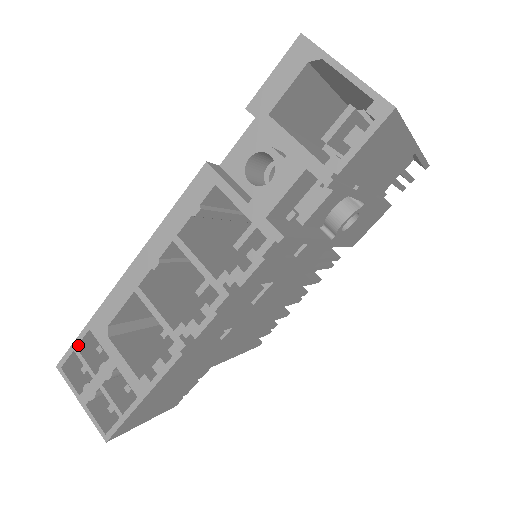
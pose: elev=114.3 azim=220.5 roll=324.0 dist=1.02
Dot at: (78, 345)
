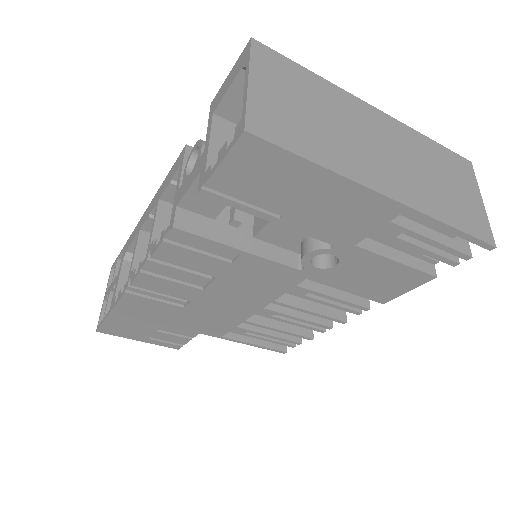
Dot at: (120, 257)
